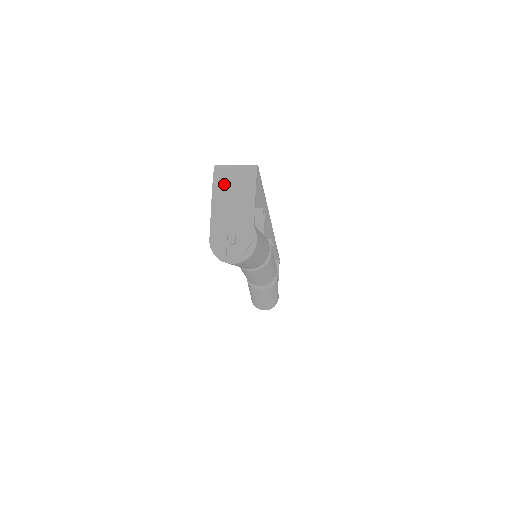
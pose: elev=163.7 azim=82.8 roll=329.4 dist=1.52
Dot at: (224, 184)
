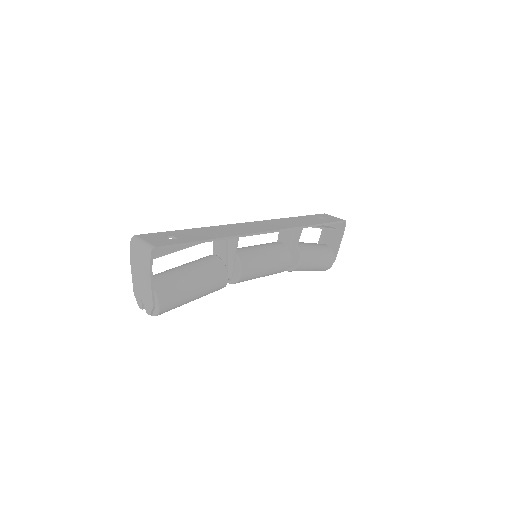
Dot at: (135, 257)
